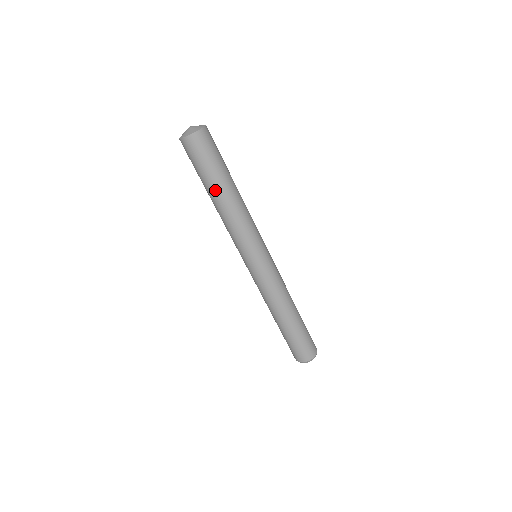
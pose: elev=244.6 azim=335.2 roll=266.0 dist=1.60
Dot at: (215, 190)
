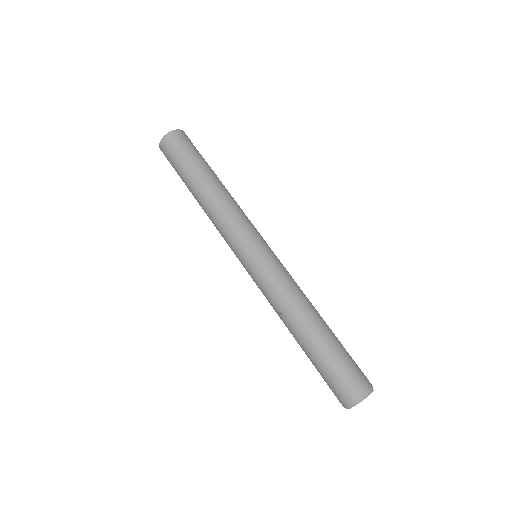
Dot at: (204, 174)
